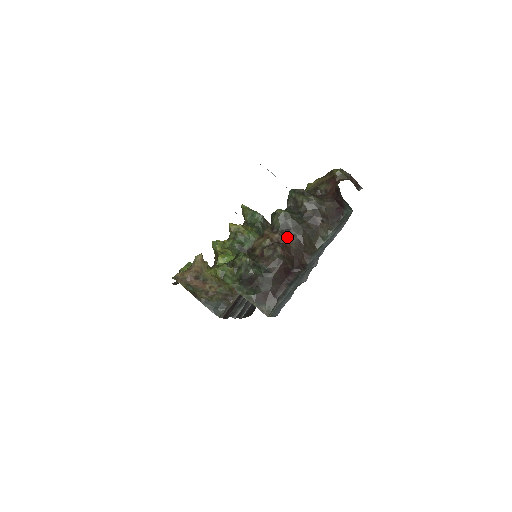
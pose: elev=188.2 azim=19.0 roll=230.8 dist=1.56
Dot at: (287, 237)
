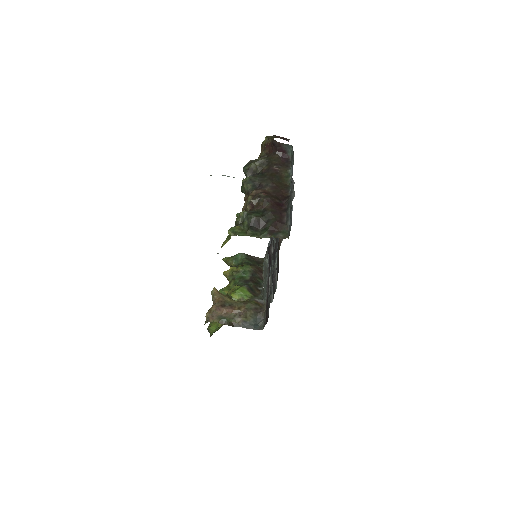
Dot at: (262, 189)
